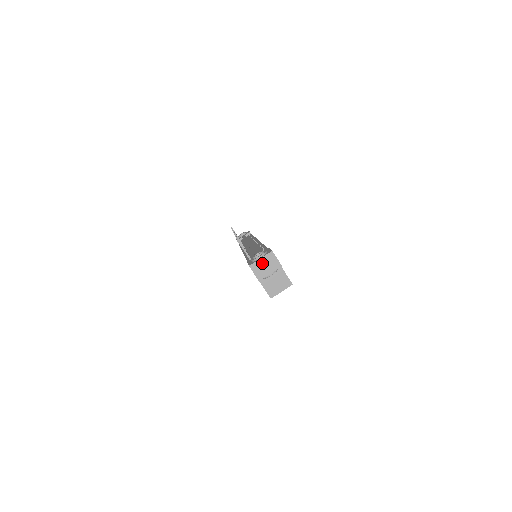
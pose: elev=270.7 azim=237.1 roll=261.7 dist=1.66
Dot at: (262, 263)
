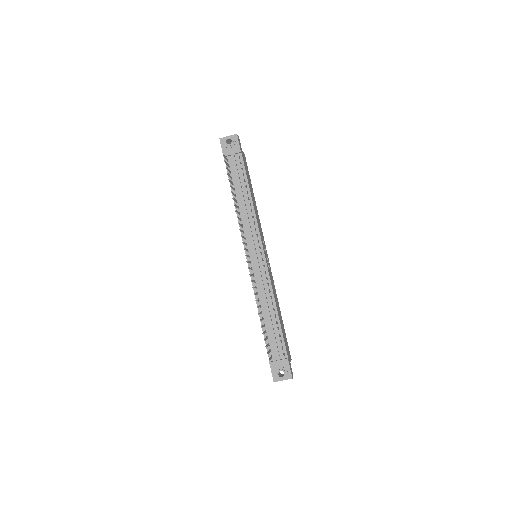
Dot at: (282, 380)
